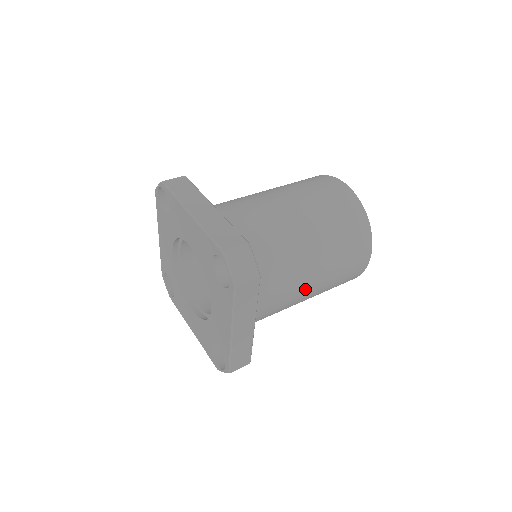
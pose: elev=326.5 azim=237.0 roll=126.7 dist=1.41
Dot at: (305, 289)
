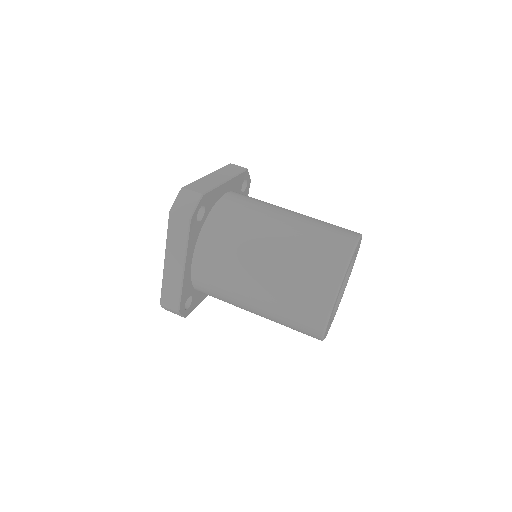
Dot at: occluded
